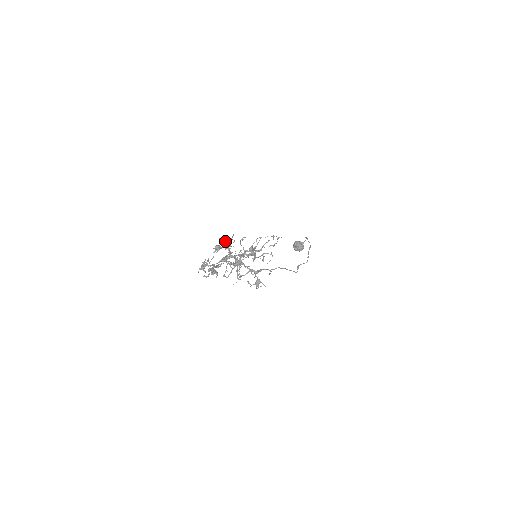
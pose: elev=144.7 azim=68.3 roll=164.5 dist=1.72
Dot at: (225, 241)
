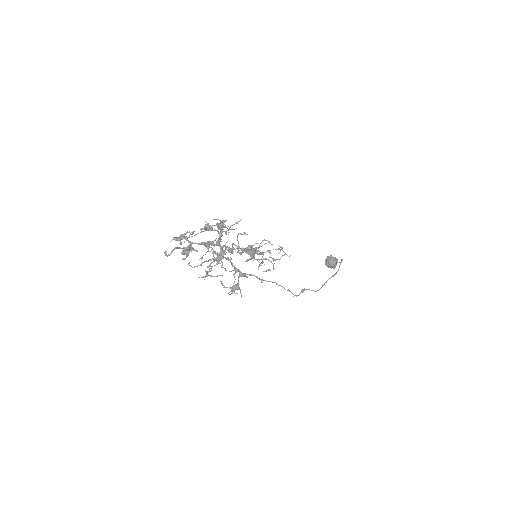
Dot at: (220, 224)
